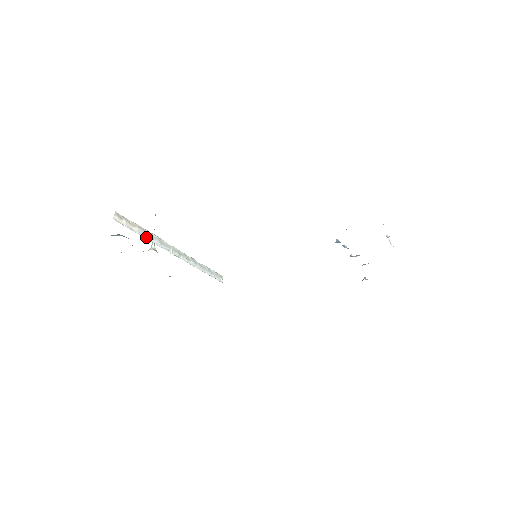
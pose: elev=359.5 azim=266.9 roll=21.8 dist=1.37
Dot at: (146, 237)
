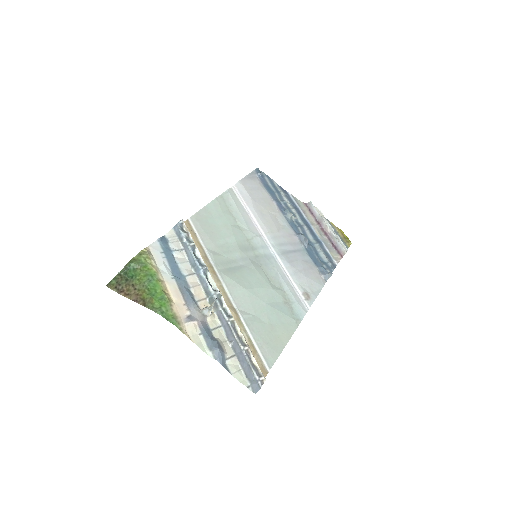
Dot at: occluded
